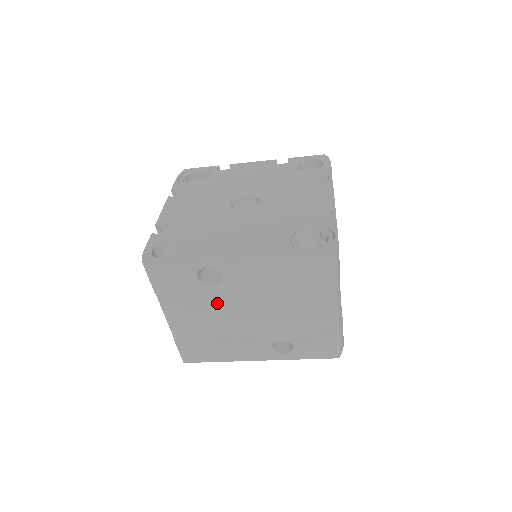
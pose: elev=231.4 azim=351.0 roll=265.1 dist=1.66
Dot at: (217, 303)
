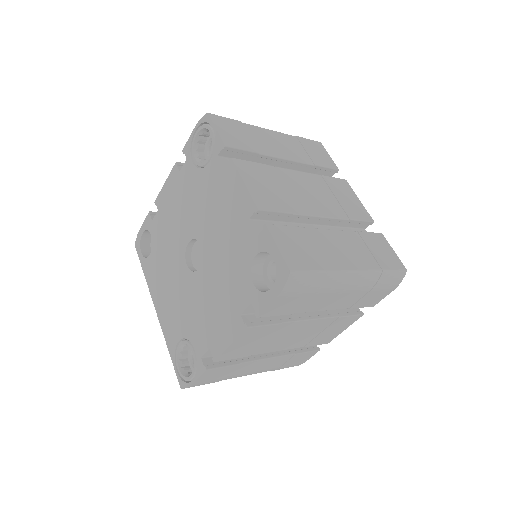
Dot at: occluded
